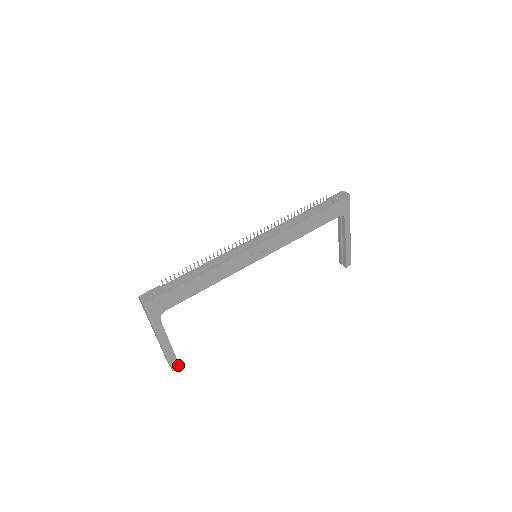
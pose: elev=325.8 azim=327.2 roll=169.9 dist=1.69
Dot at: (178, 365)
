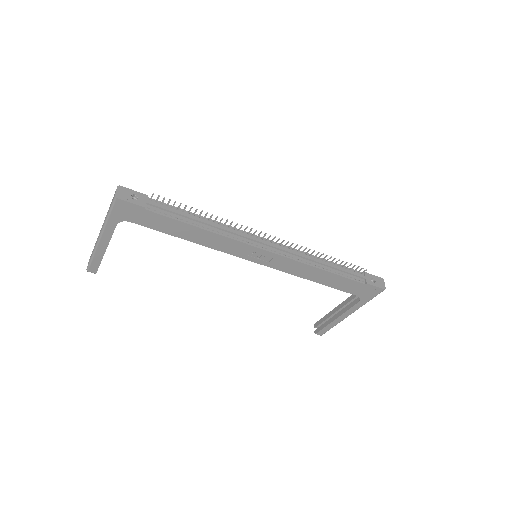
Dot at: (96, 271)
